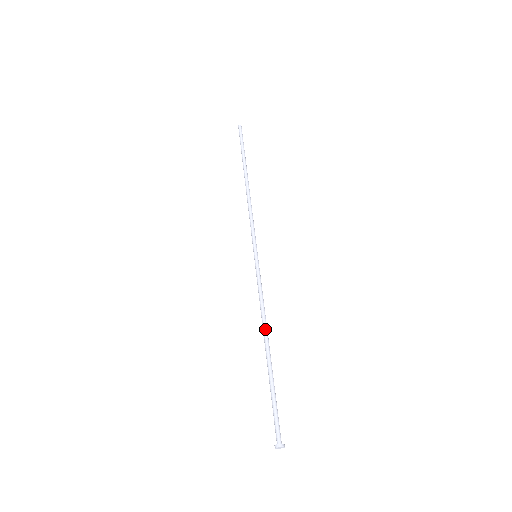
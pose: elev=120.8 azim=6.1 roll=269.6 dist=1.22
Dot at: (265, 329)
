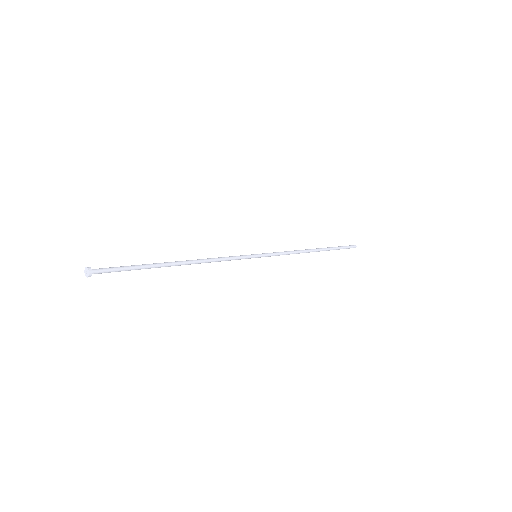
Dot at: (194, 260)
